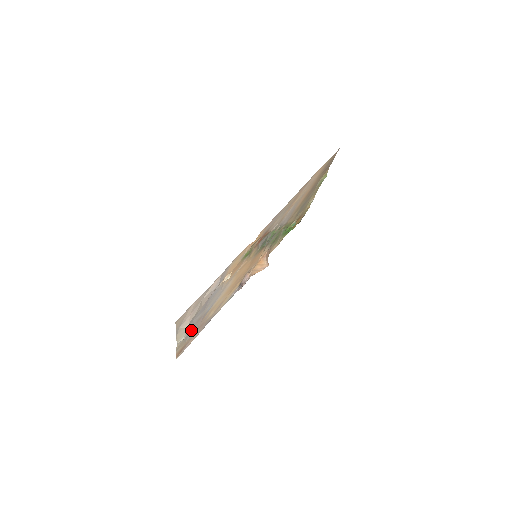
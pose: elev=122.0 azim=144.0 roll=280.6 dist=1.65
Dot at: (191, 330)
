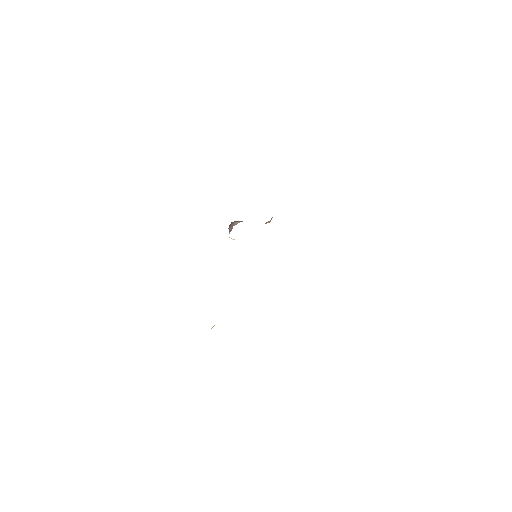
Dot at: occluded
